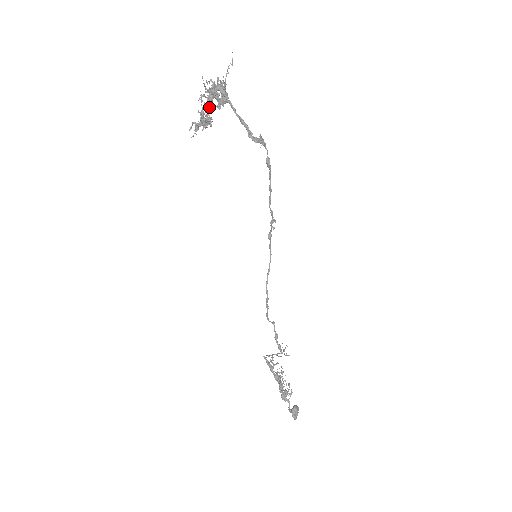
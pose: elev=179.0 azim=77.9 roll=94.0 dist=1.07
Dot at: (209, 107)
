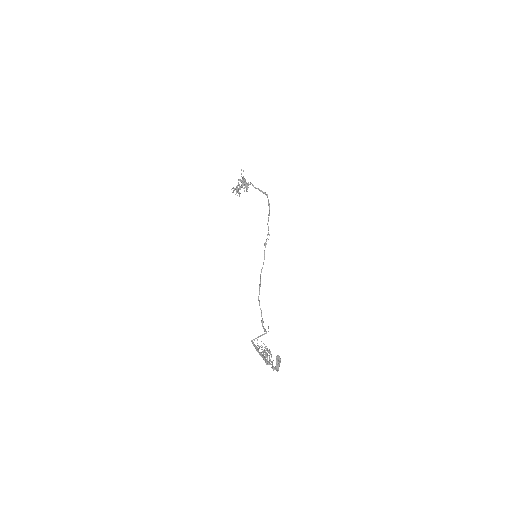
Dot at: (241, 185)
